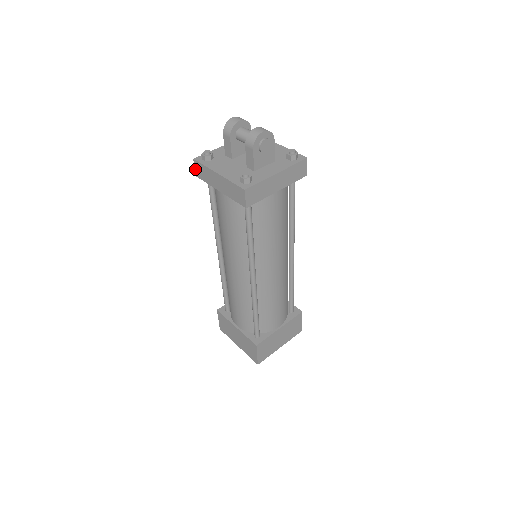
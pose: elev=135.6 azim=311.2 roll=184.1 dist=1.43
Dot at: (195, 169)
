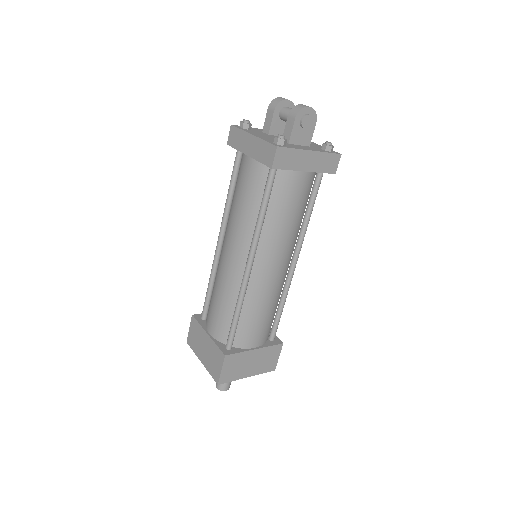
Dot at: (229, 136)
